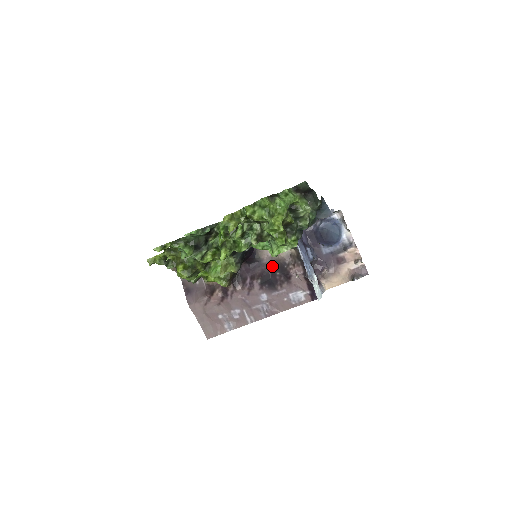
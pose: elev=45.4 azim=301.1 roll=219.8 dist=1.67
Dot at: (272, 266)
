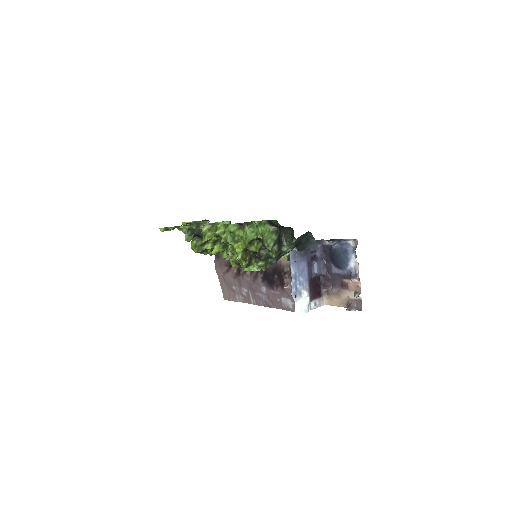
Dot at: (274, 267)
